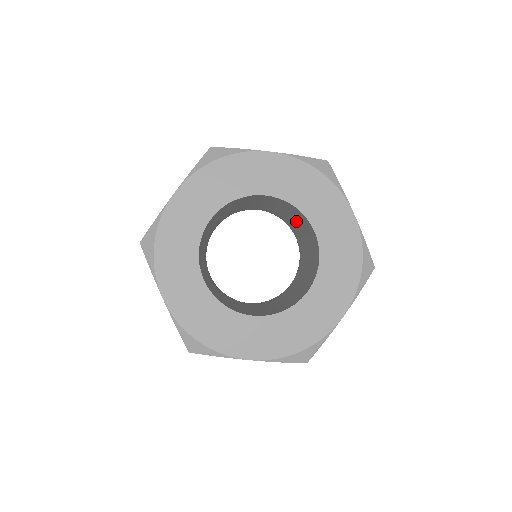
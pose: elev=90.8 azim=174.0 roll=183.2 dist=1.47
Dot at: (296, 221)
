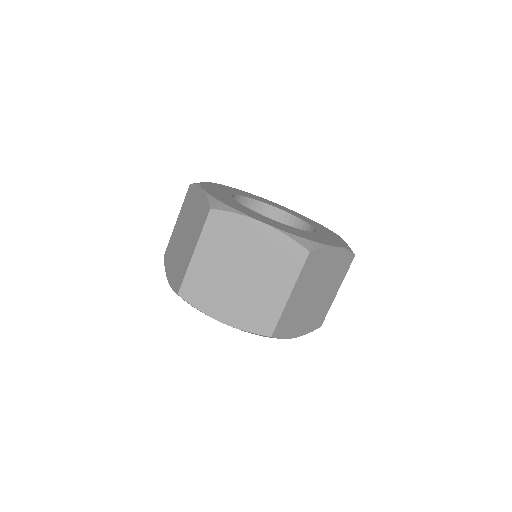
Dot at: occluded
